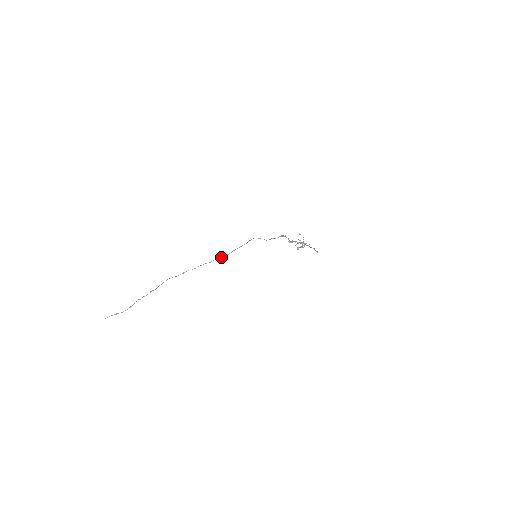
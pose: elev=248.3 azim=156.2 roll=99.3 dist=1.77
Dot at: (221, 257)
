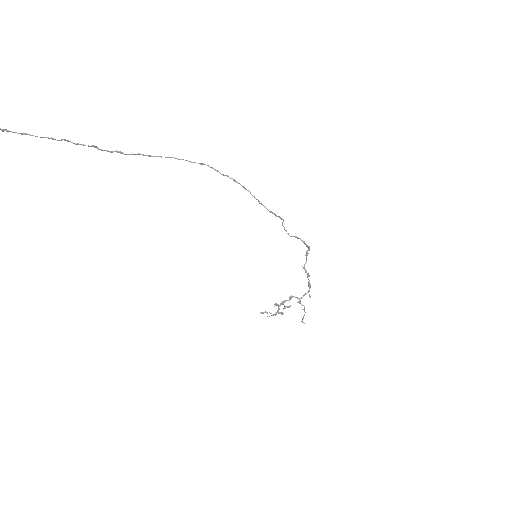
Dot at: occluded
